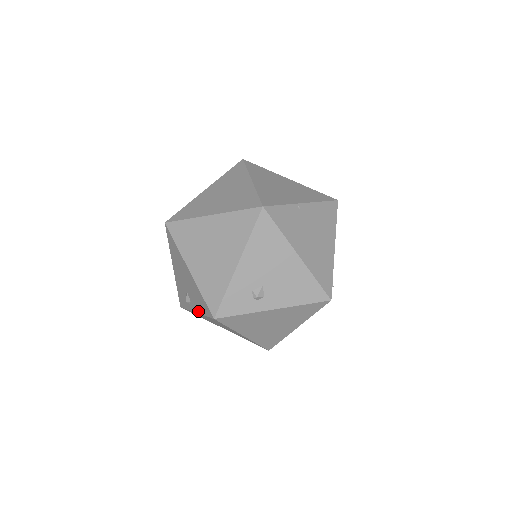
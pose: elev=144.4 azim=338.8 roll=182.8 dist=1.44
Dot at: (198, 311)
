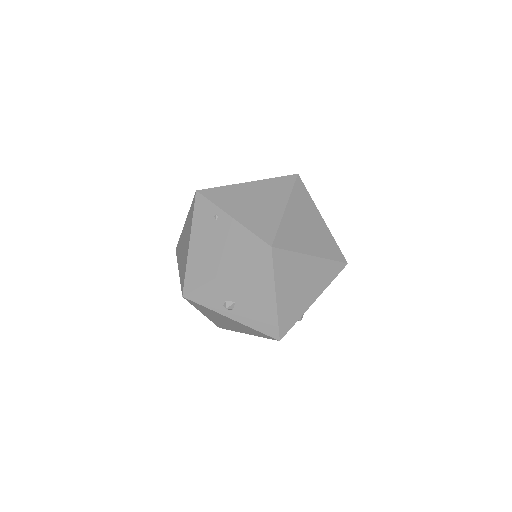
Dot at: (244, 322)
